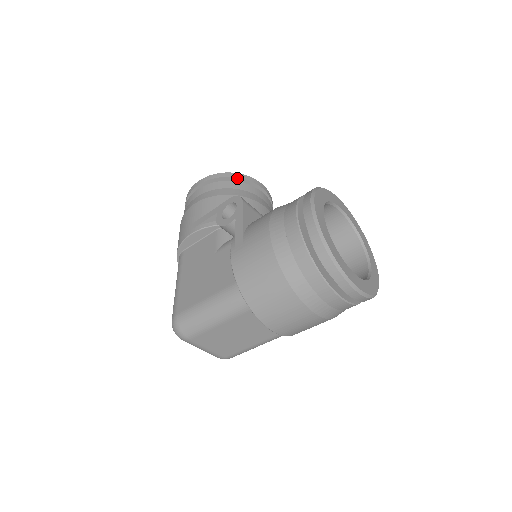
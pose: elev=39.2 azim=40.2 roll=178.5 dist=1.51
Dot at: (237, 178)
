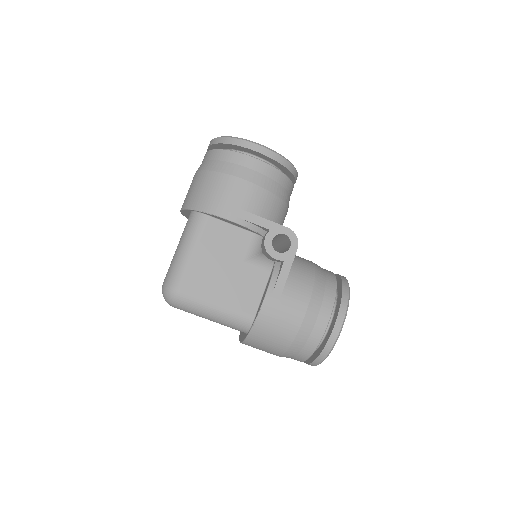
Dot at: (291, 173)
